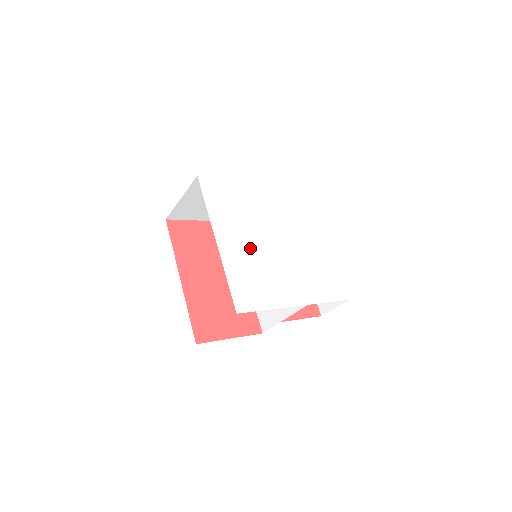
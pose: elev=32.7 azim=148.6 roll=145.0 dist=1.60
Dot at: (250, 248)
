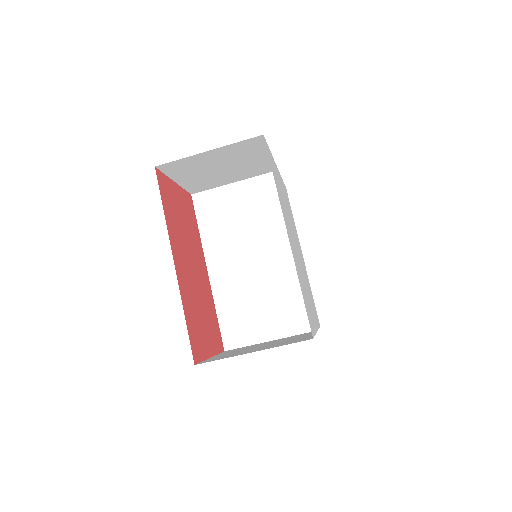
Dot at: (295, 251)
